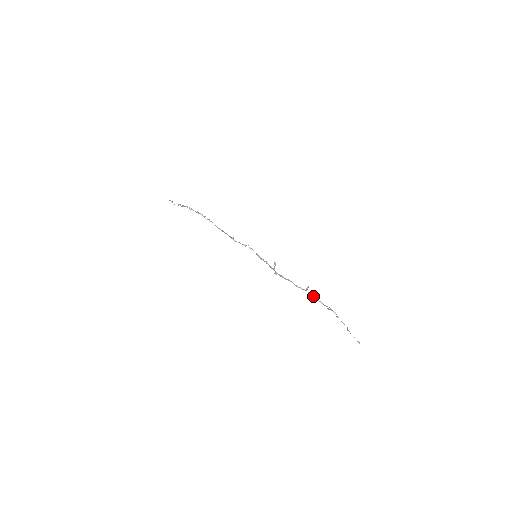
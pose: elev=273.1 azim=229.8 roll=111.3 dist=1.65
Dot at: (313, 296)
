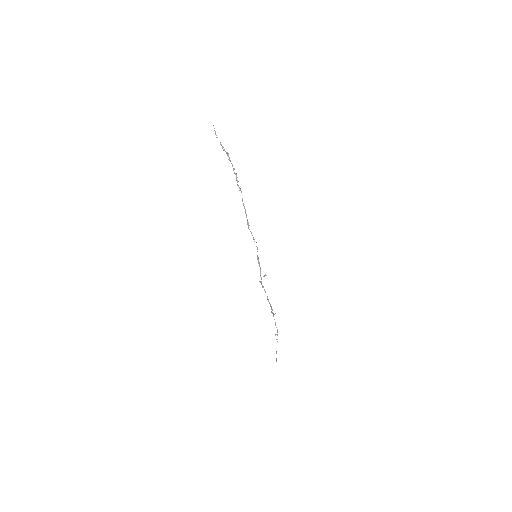
Dot at: occluded
